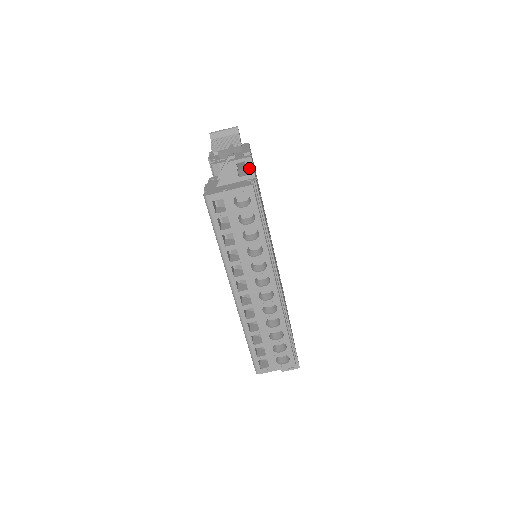
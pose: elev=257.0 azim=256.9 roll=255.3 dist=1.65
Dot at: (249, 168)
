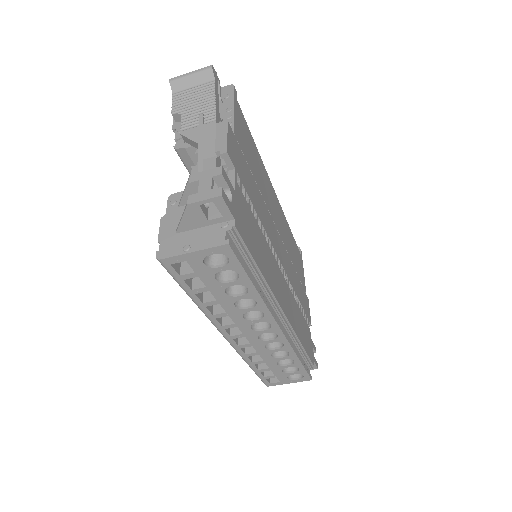
Dot at: (222, 209)
